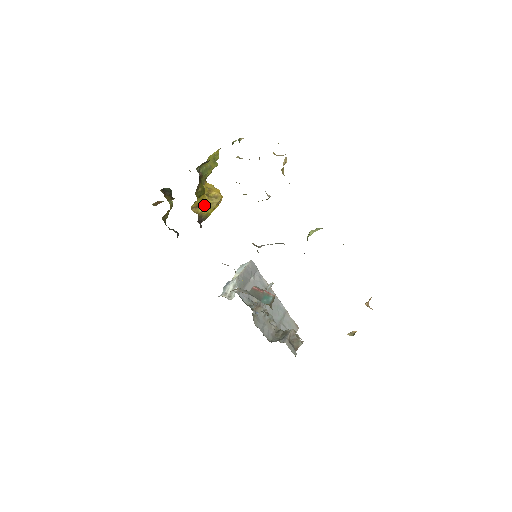
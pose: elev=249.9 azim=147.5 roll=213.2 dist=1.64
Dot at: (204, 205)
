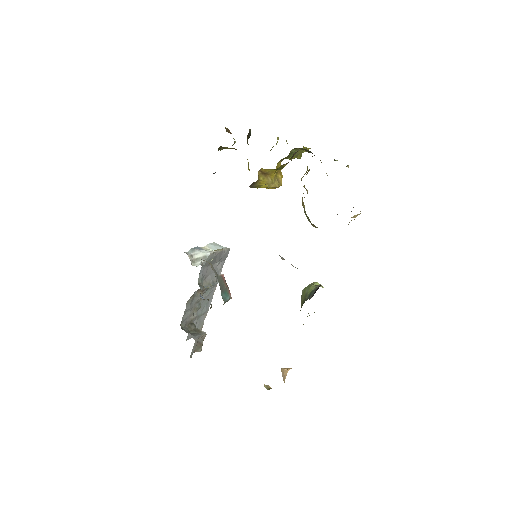
Dot at: (267, 178)
